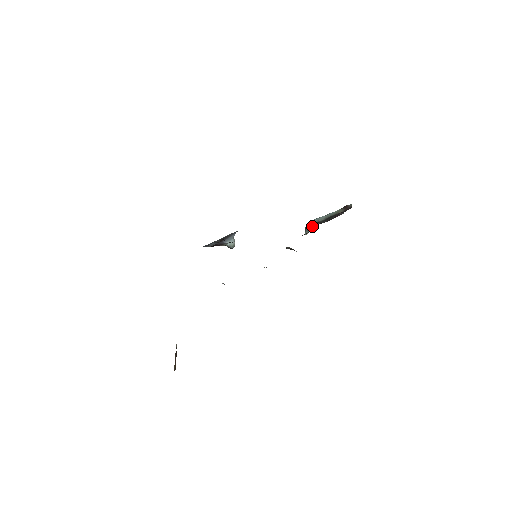
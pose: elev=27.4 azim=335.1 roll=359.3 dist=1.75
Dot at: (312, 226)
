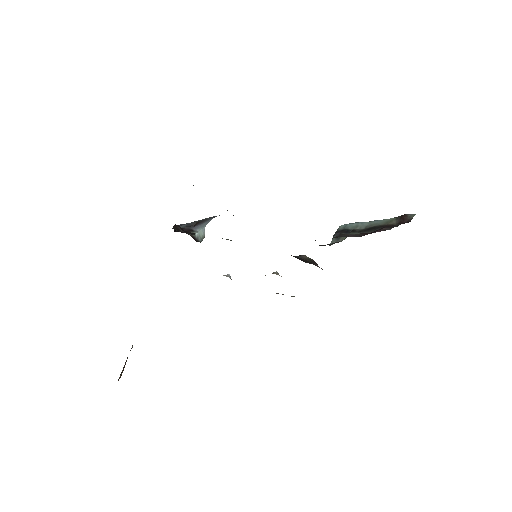
Dot at: occluded
